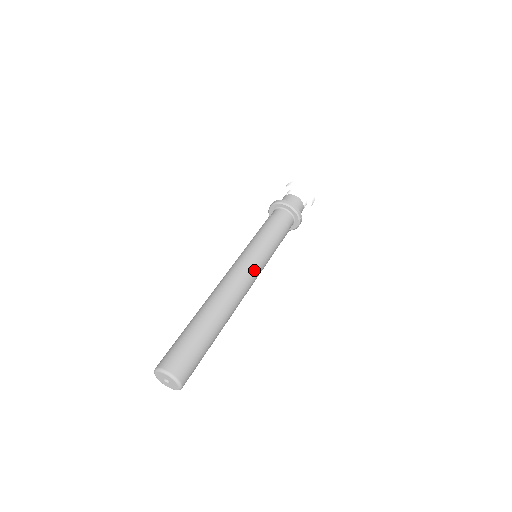
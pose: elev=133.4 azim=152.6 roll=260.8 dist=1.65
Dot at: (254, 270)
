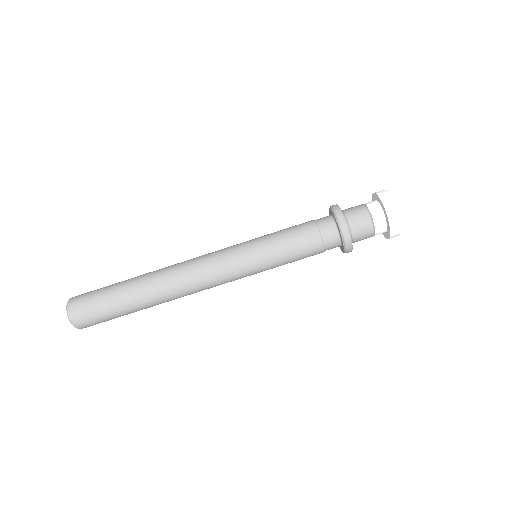
Dot at: (227, 272)
